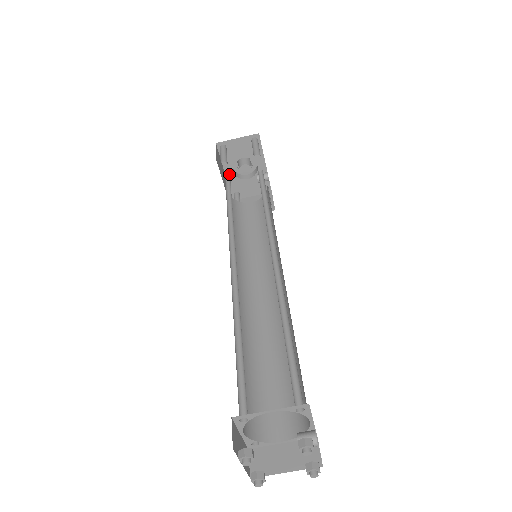
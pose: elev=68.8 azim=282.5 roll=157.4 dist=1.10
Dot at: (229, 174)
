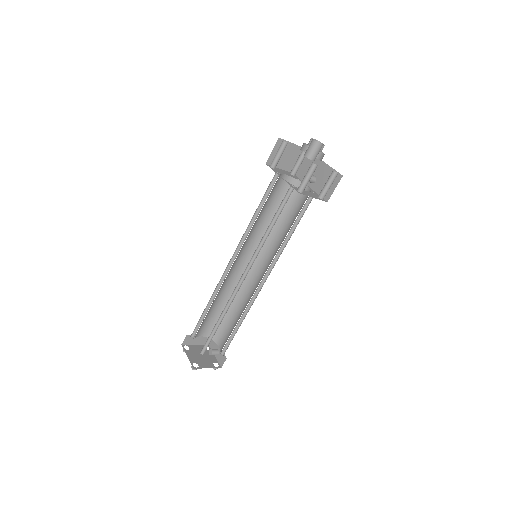
Dot at: occluded
